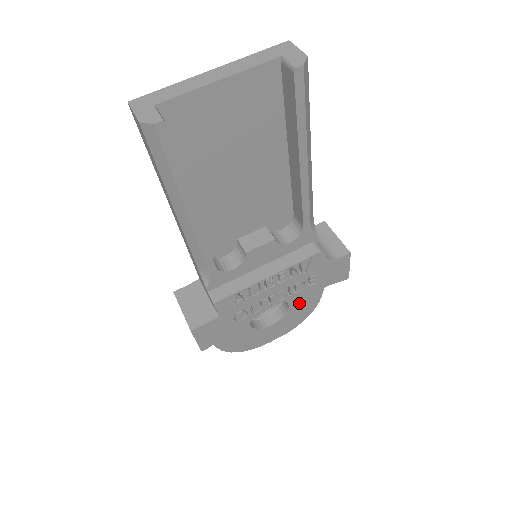
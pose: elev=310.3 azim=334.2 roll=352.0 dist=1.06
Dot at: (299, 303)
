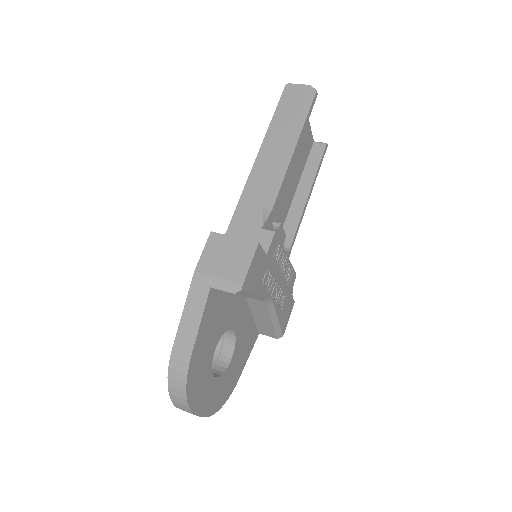
Dot at: (233, 366)
